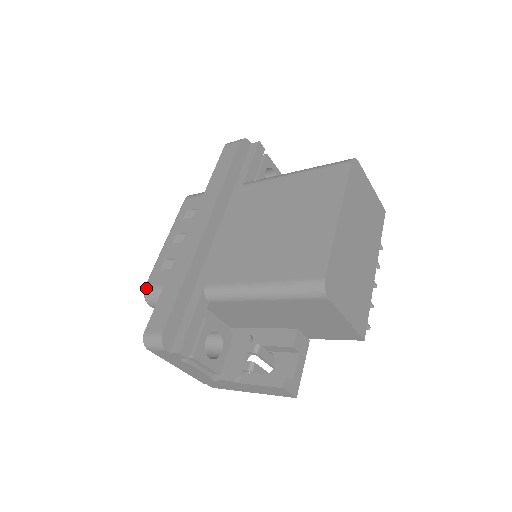
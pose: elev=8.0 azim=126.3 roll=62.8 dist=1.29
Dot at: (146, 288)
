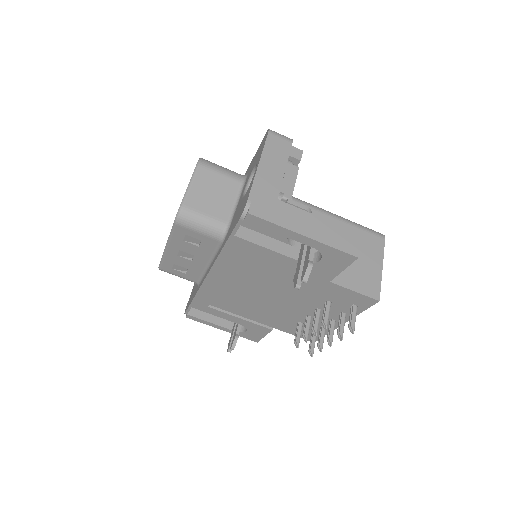
Dot at: occluded
